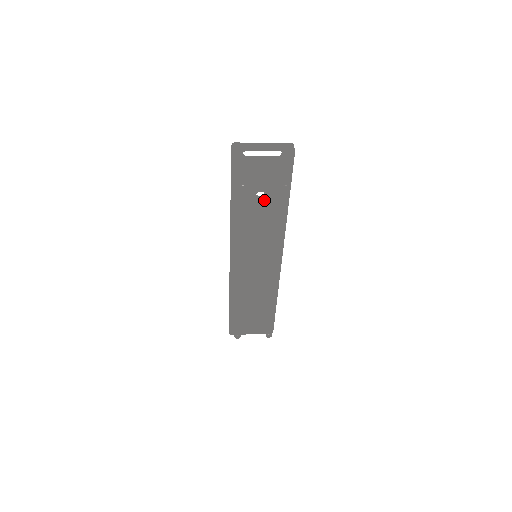
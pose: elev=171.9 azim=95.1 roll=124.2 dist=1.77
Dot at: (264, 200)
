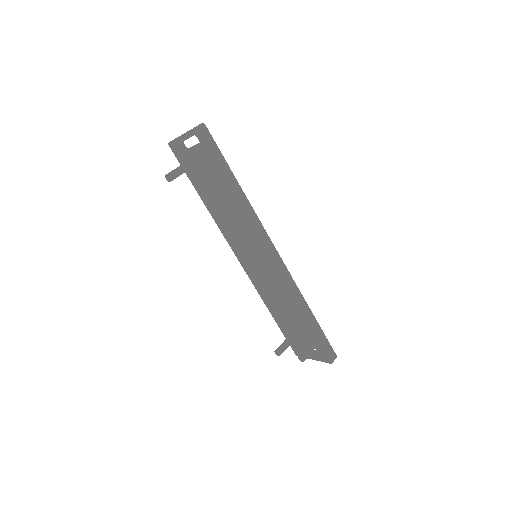
Dot at: (215, 190)
